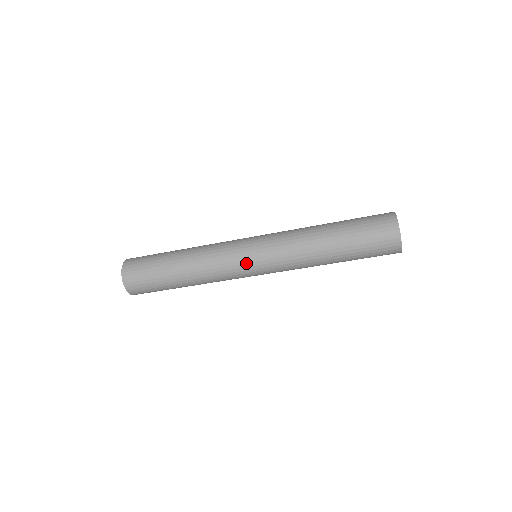
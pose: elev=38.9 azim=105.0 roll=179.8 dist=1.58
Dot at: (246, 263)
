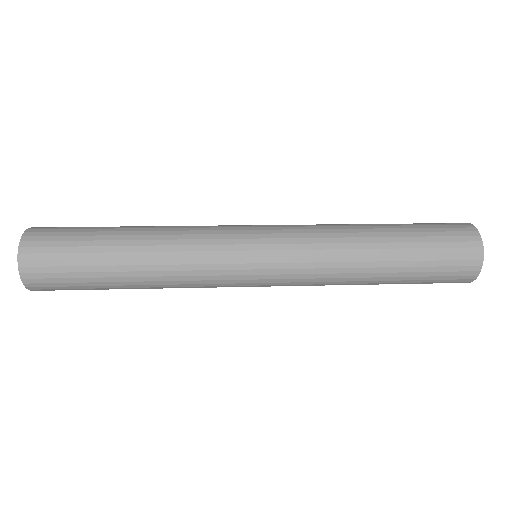
Dot at: (246, 285)
